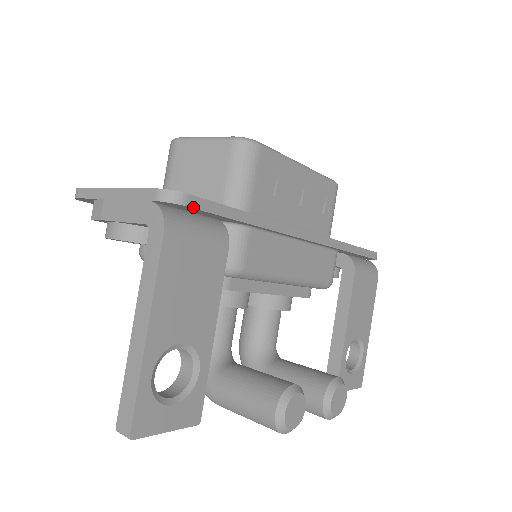
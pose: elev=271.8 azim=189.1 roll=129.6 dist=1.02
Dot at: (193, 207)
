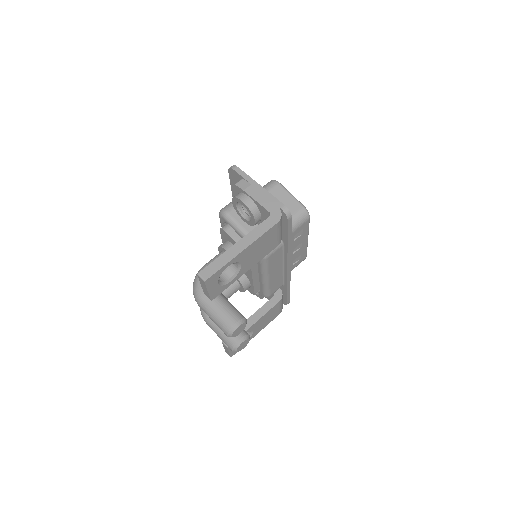
Dot at: (288, 222)
